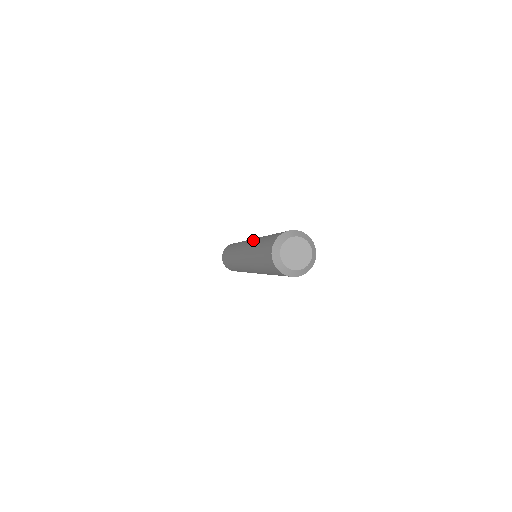
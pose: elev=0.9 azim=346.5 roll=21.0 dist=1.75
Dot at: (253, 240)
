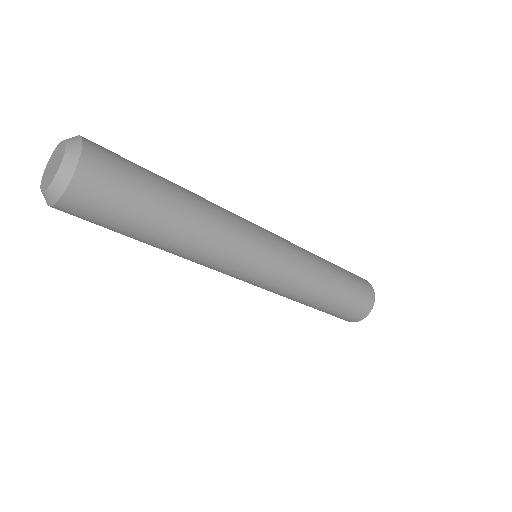
Dot at: occluded
